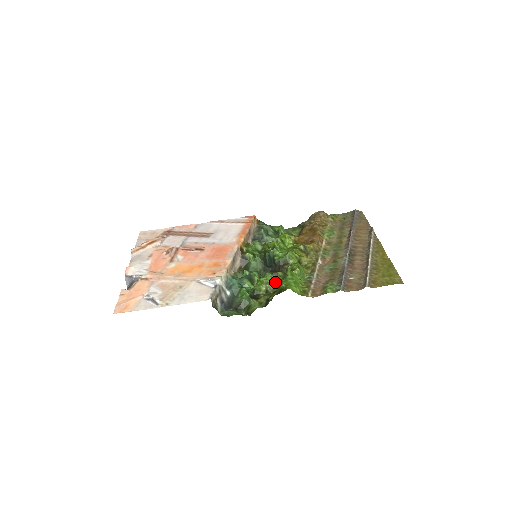
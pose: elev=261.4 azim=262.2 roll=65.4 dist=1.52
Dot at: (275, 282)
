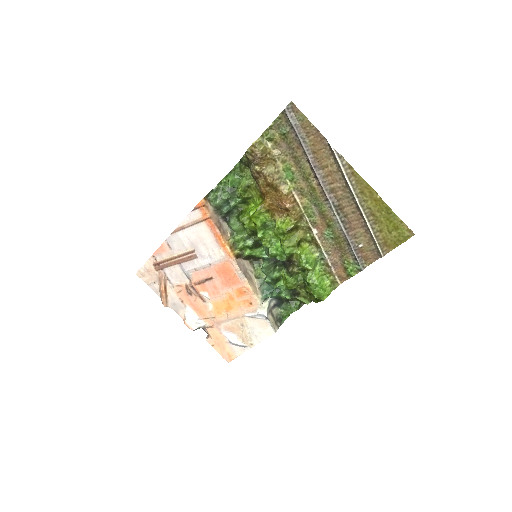
Dot at: (298, 276)
